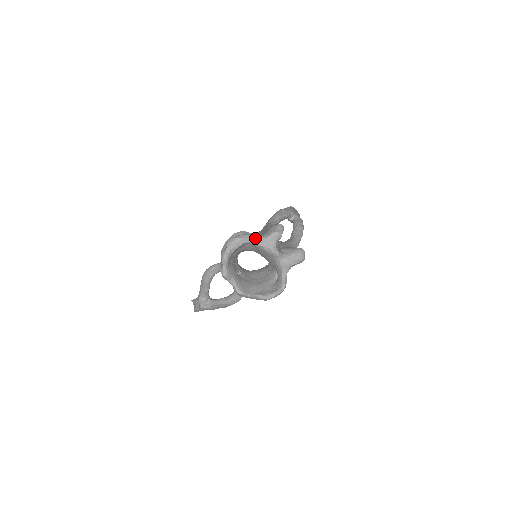
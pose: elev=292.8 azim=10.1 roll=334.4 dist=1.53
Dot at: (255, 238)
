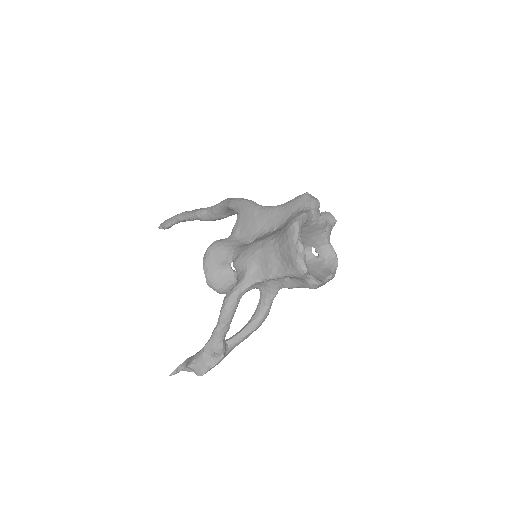
Dot at: (308, 214)
